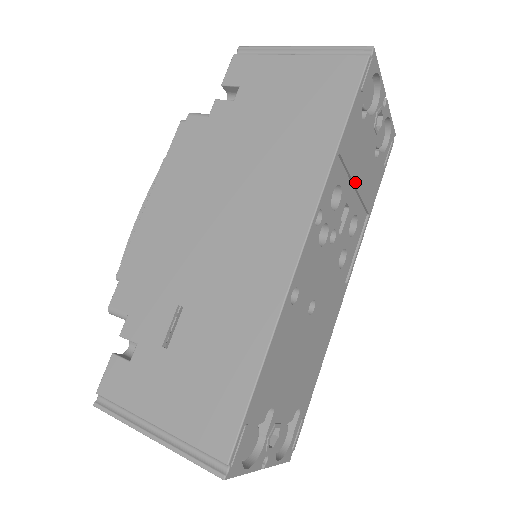
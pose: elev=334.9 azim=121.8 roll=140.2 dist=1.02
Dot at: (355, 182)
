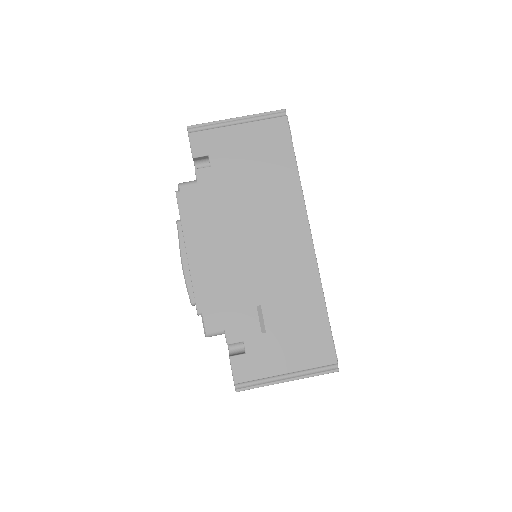
Dot at: occluded
